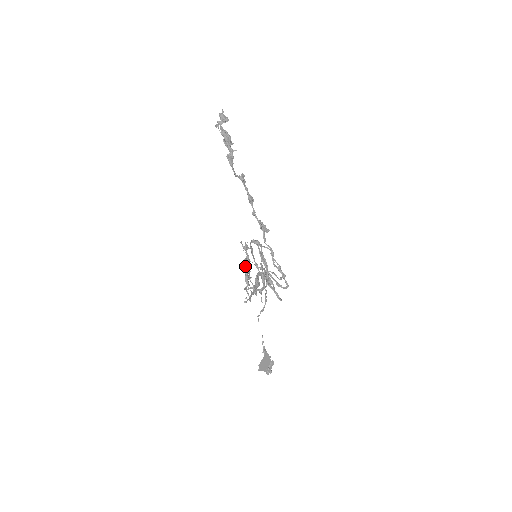
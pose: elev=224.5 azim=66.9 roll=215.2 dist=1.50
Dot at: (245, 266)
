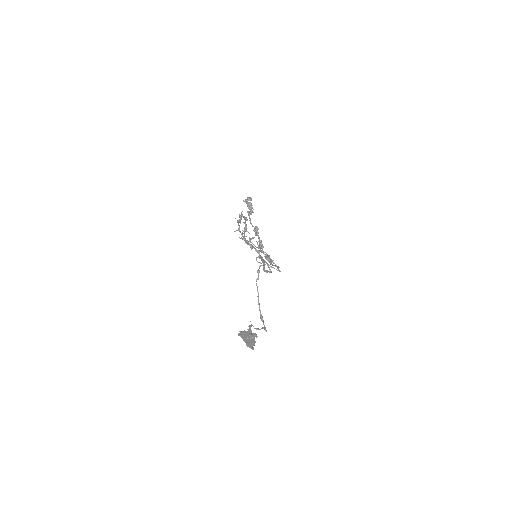
Dot at: (241, 216)
